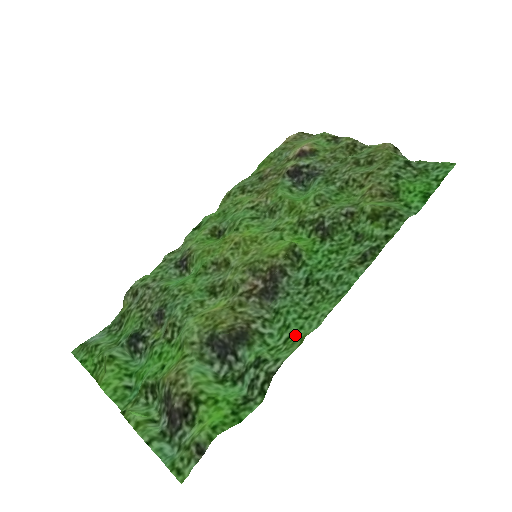
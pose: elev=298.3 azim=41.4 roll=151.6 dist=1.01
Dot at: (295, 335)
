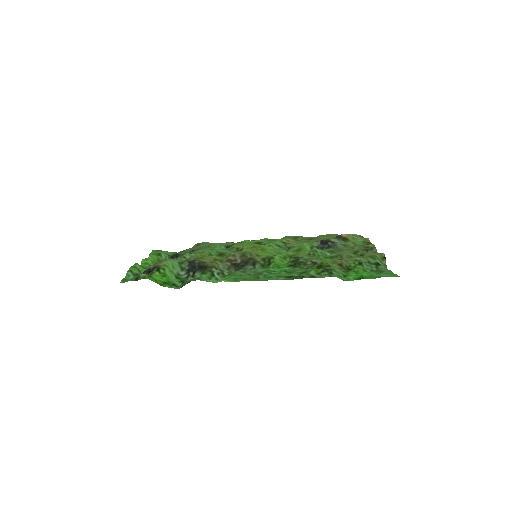
Dot at: occluded
